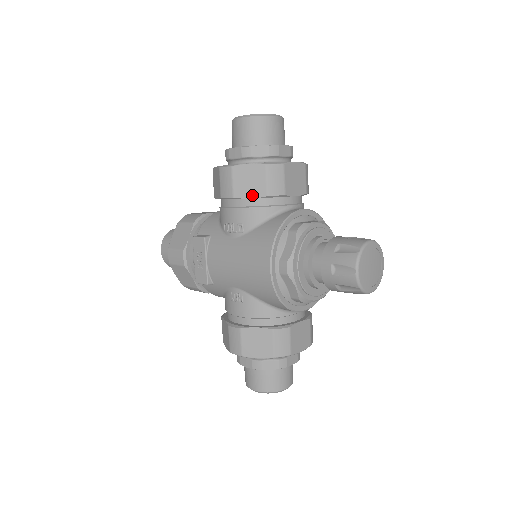
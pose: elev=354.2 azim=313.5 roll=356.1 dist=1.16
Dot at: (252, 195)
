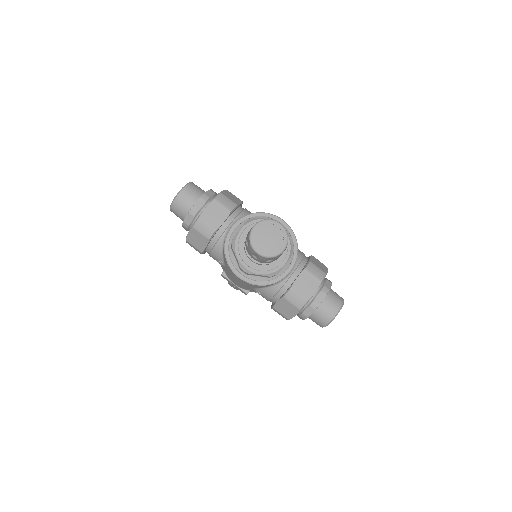
Dot at: (205, 245)
